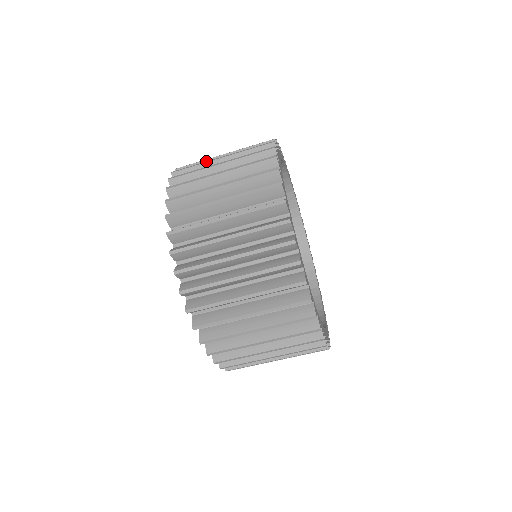
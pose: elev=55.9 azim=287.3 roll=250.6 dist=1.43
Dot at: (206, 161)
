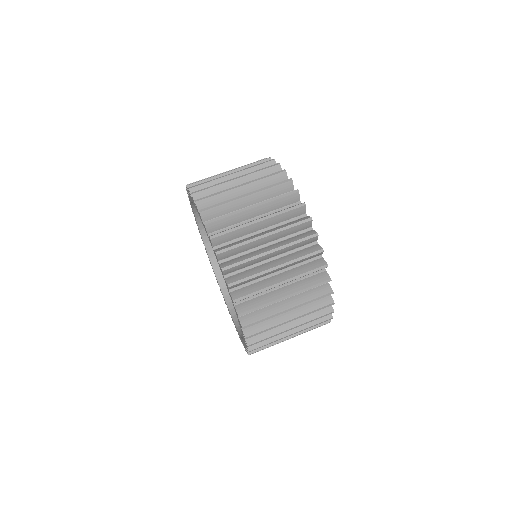
Dot at: occluded
